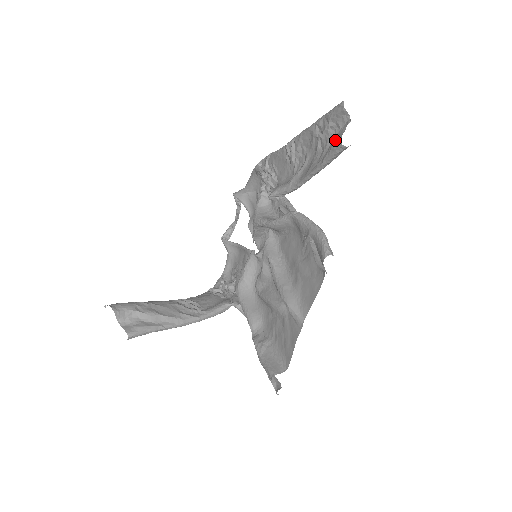
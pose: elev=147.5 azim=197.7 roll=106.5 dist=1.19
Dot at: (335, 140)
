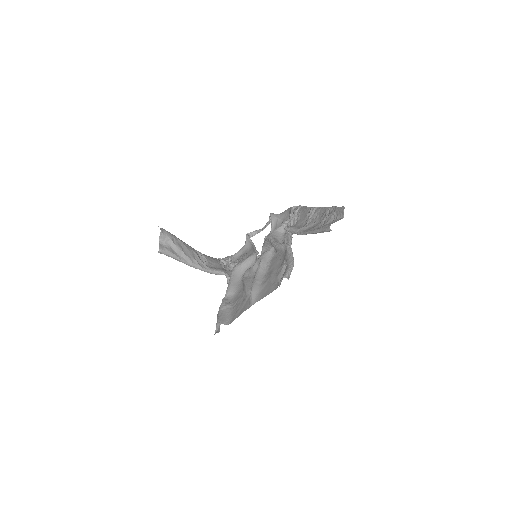
Dot at: (329, 223)
